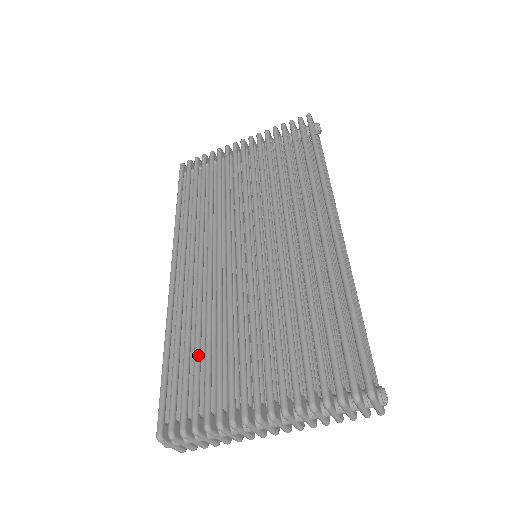
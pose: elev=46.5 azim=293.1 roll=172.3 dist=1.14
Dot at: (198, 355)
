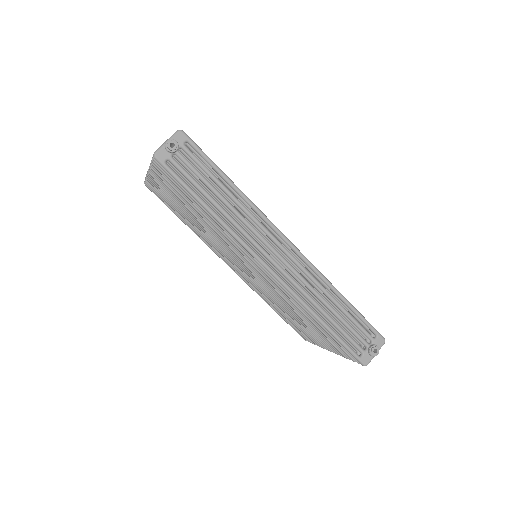
Dot at: (287, 317)
